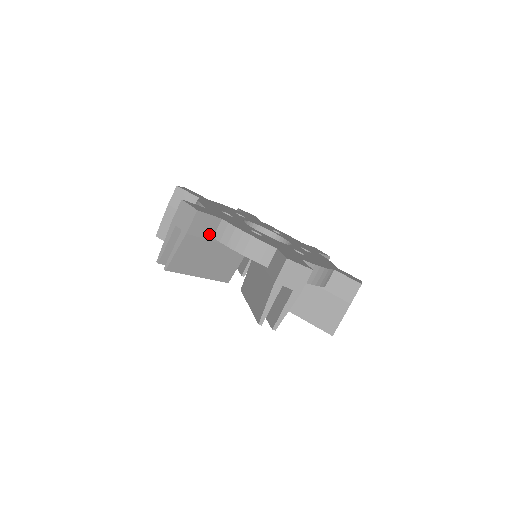
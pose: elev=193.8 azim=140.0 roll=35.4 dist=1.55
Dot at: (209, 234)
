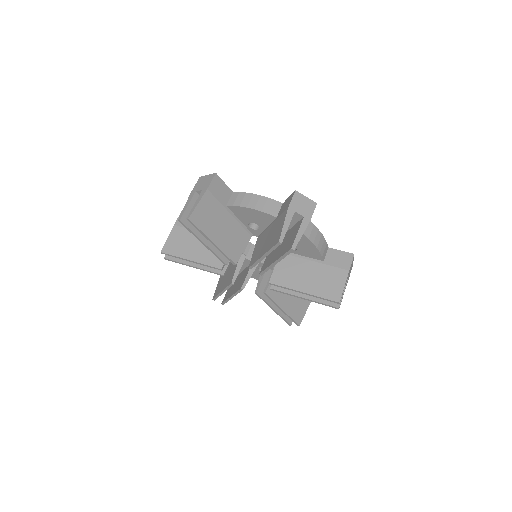
Dot at: (223, 200)
